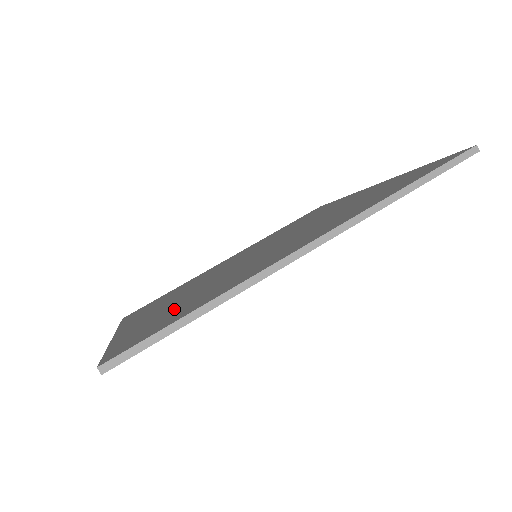
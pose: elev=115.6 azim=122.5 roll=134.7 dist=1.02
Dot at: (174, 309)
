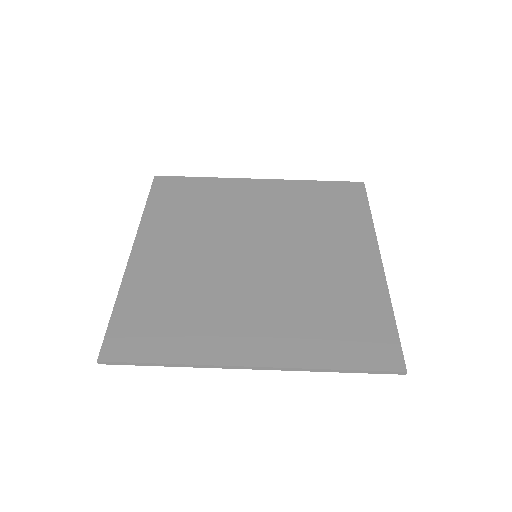
Dot at: (165, 307)
